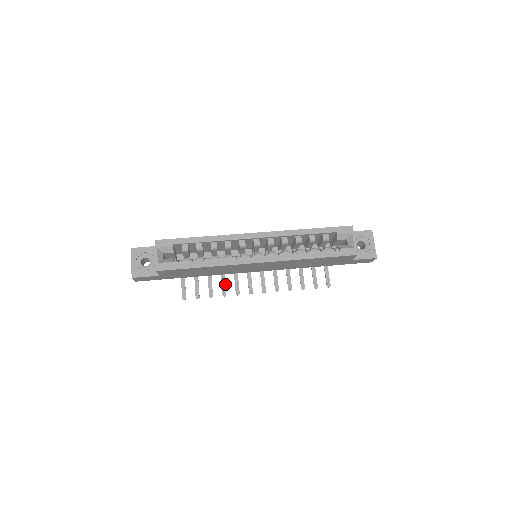
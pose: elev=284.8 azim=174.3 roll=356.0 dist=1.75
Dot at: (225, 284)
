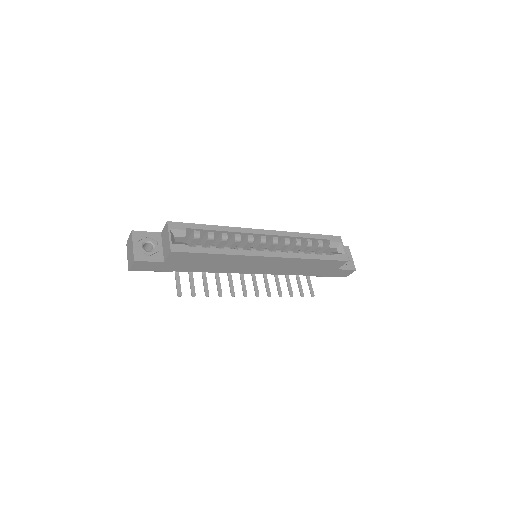
Dot at: (220, 284)
